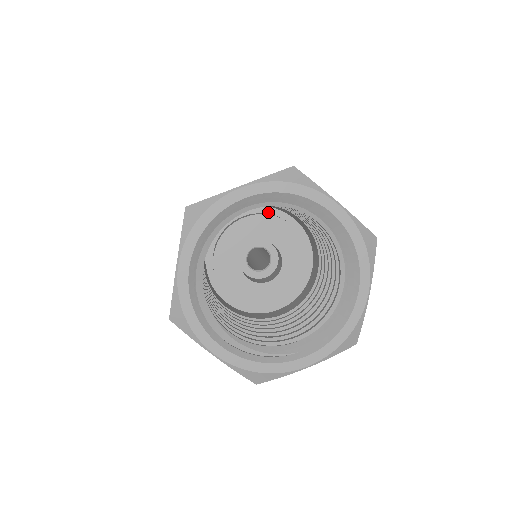
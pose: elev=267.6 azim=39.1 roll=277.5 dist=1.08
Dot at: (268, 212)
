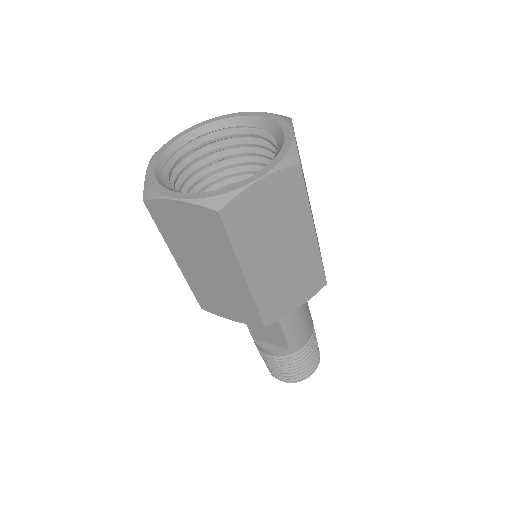
Dot at: occluded
